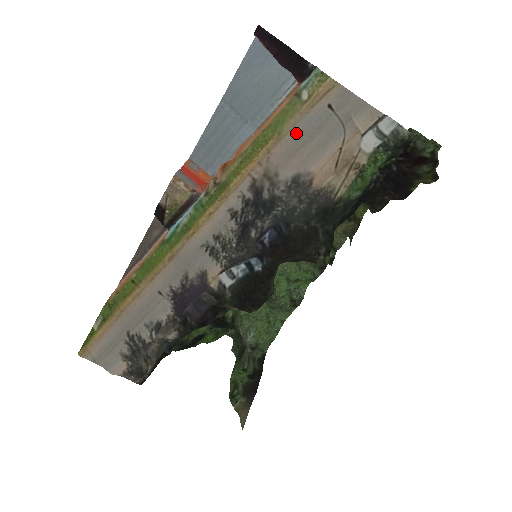
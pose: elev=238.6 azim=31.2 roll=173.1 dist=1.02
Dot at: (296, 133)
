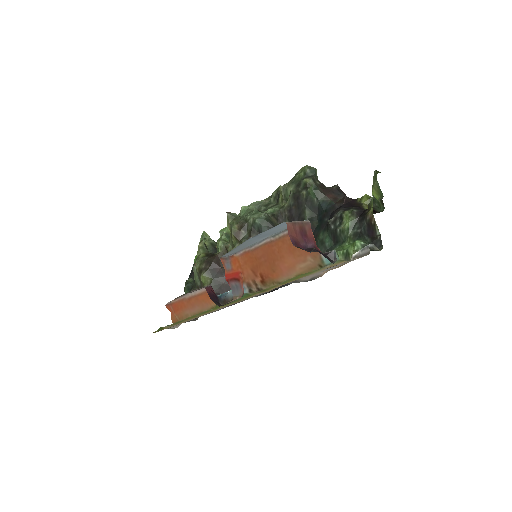
Dot at: occluded
